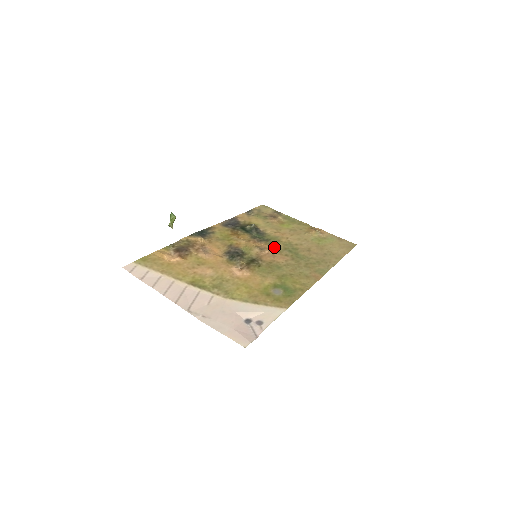
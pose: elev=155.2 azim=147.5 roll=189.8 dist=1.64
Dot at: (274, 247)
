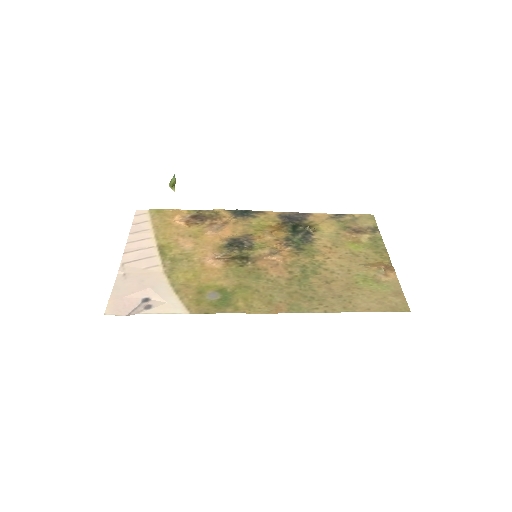
Dot at: (293, 258)
